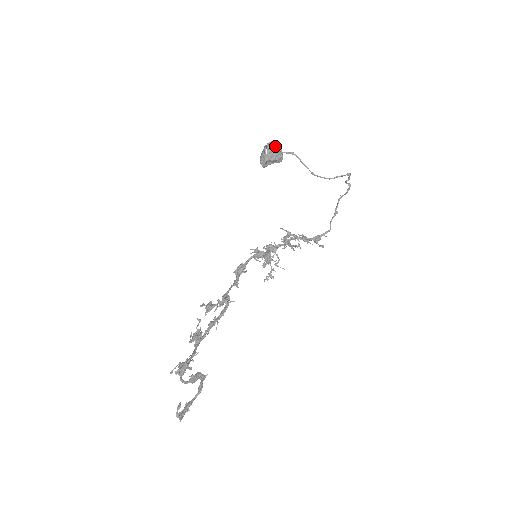
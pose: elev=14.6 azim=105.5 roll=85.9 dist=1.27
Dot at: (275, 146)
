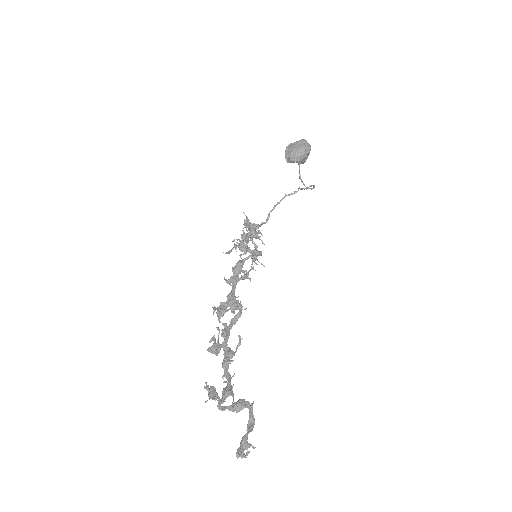
Dot at: (309, 148)
